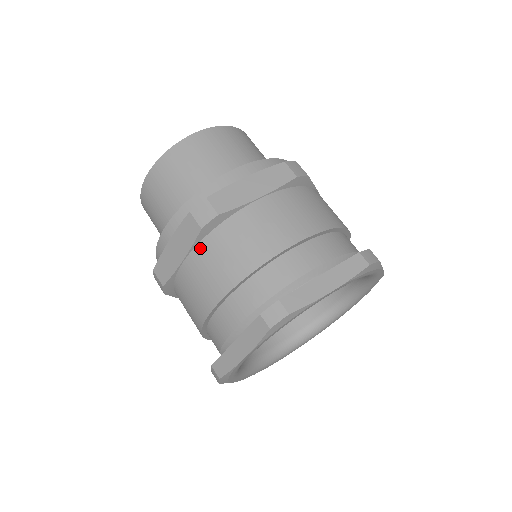
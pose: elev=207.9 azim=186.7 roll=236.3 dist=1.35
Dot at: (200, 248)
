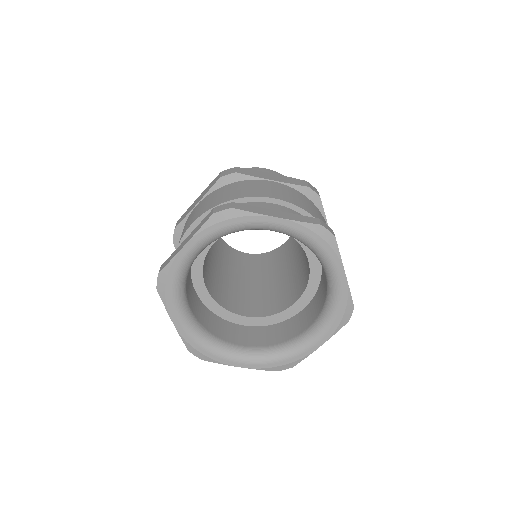
Dot at: occluded
